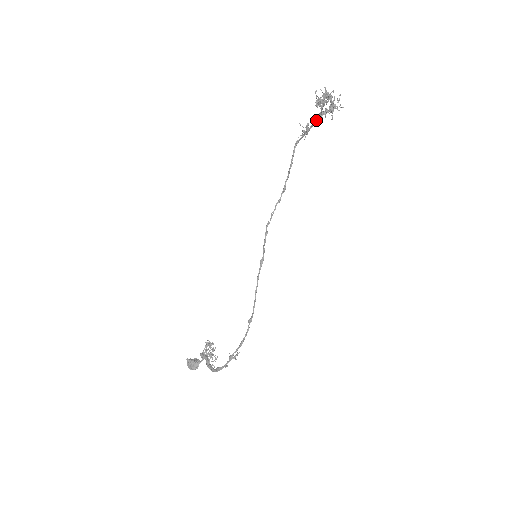
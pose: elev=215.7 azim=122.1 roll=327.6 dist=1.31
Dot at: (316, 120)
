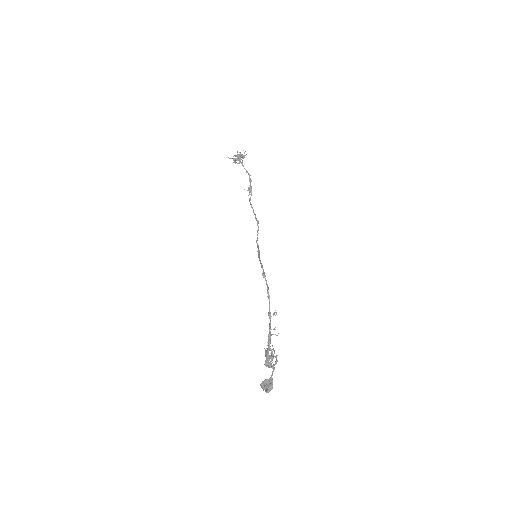
Dot at: (250, 180)
